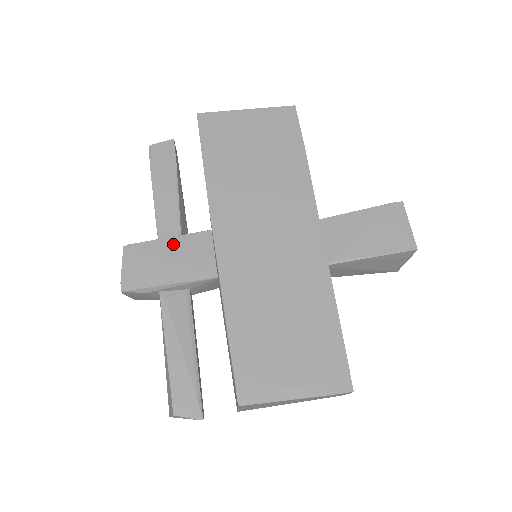
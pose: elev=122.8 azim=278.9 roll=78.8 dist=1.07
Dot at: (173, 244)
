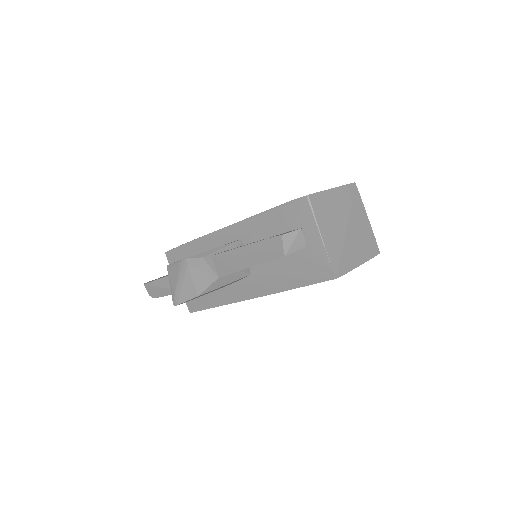
Dot at: occluded
